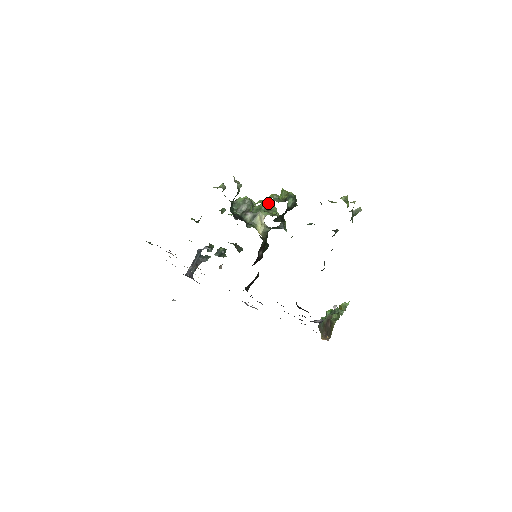
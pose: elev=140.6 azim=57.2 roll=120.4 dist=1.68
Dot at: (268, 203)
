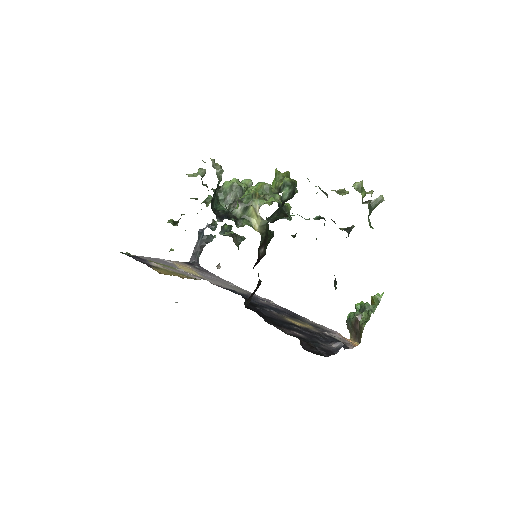
Dot at: occluded
